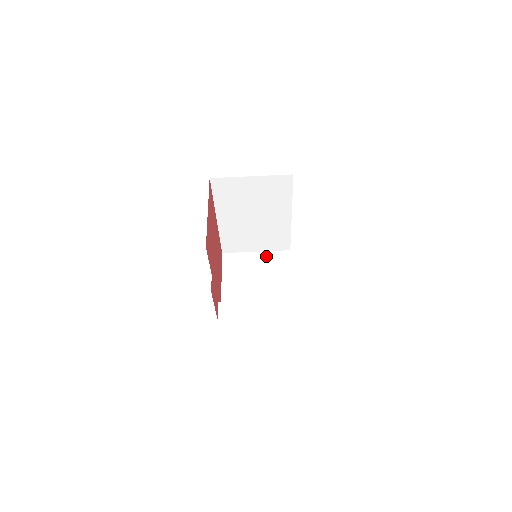
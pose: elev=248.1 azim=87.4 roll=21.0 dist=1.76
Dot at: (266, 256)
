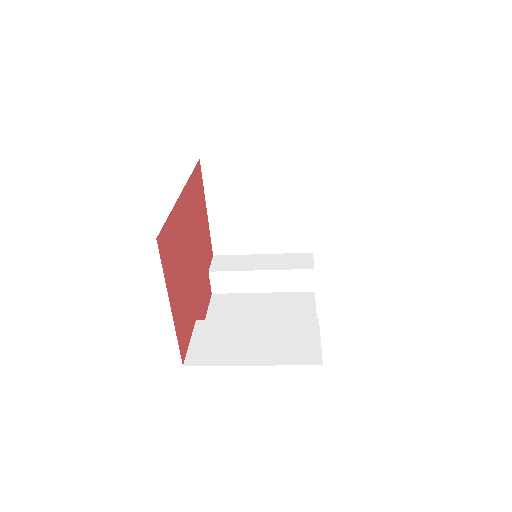
Dot at: (272, 165)
